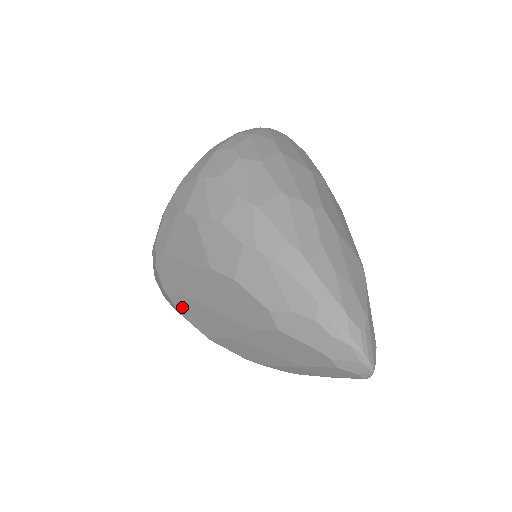
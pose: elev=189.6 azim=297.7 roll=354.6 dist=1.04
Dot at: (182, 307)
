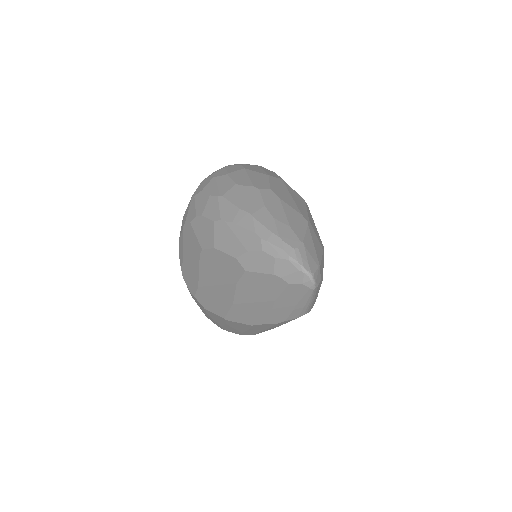
Dot at: (203, 300)
